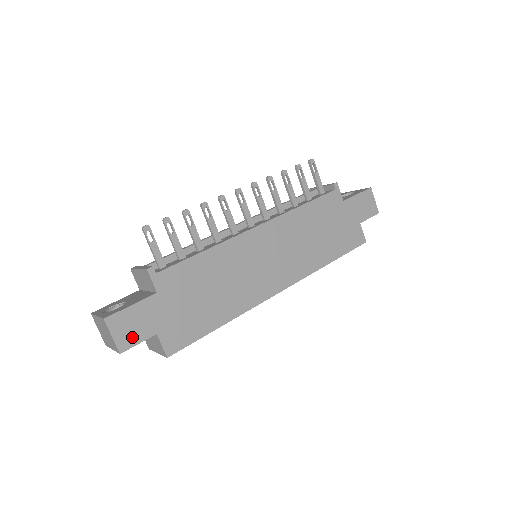
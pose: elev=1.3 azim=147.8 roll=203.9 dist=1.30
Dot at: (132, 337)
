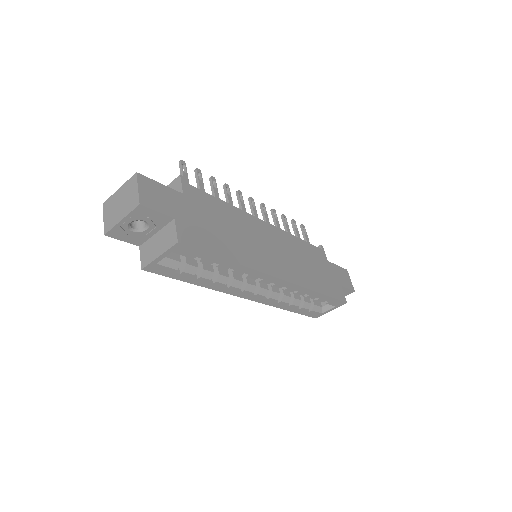
Dot at: (154, 203)
